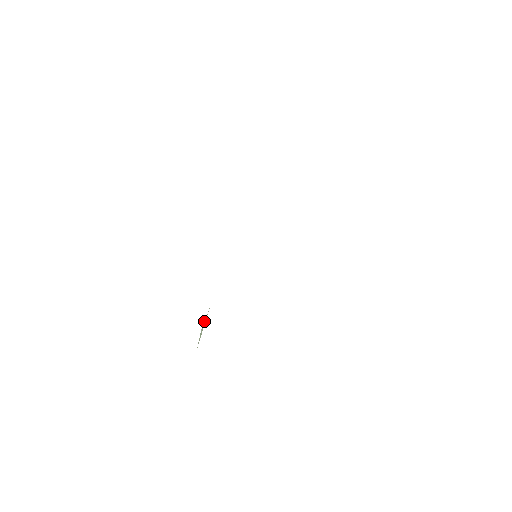
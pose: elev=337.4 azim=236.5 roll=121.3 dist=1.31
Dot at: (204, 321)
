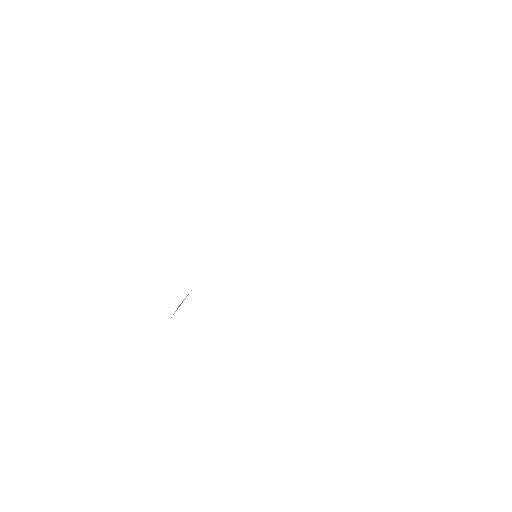
Dot at: (184, 299)
